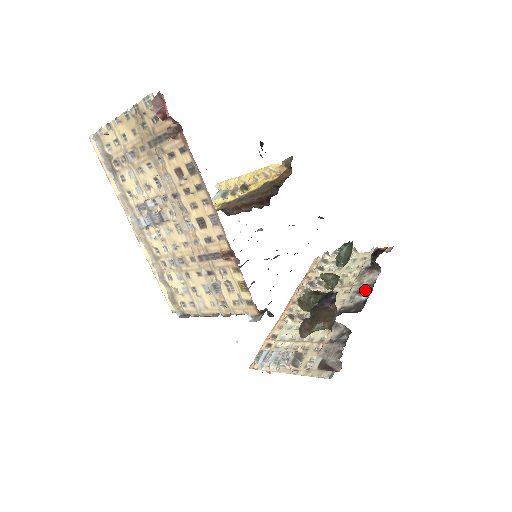
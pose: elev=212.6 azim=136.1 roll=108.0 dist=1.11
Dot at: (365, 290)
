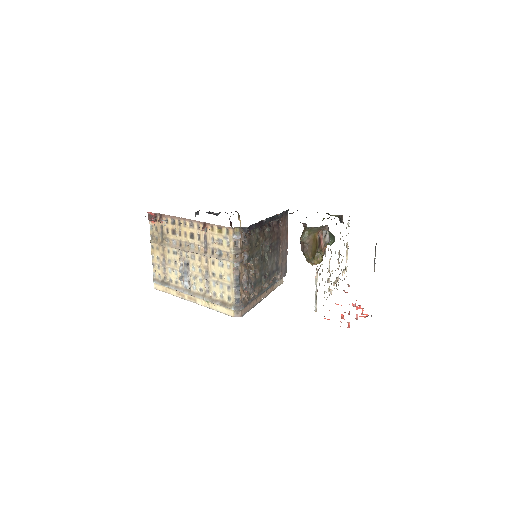
Dot at: occluded
